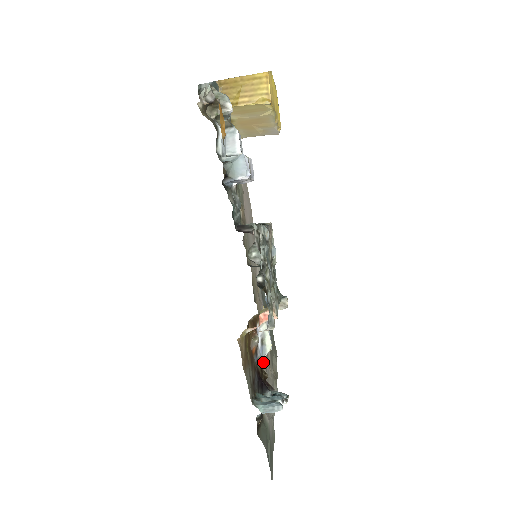
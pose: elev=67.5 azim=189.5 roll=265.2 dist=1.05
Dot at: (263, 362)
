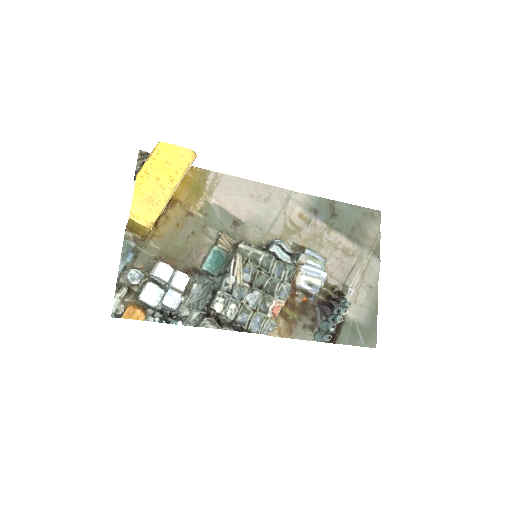
Dot at: (331, 280)
